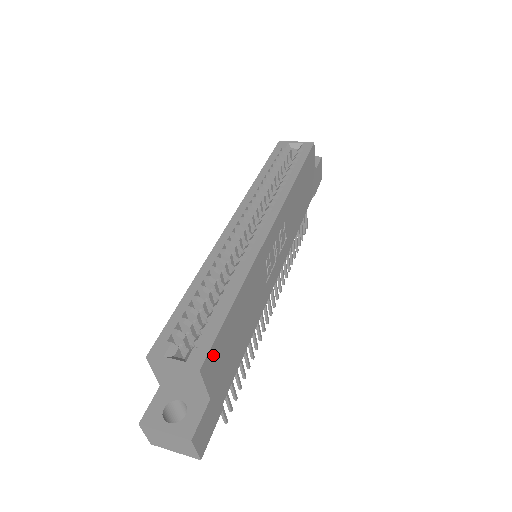
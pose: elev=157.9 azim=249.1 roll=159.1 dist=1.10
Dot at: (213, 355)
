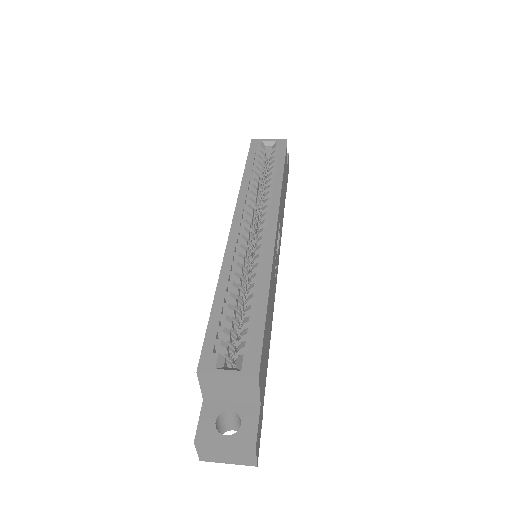
Dot at: (262, 360)
